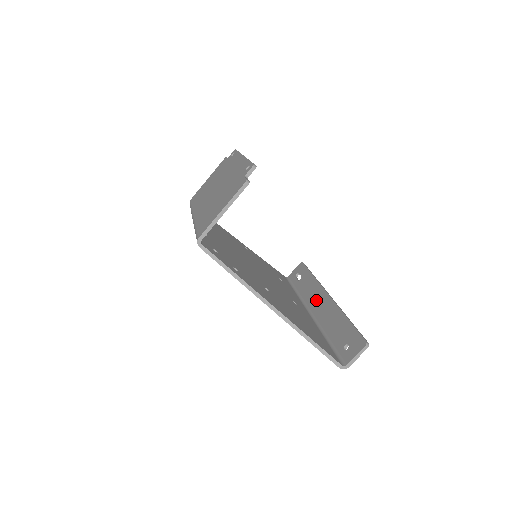
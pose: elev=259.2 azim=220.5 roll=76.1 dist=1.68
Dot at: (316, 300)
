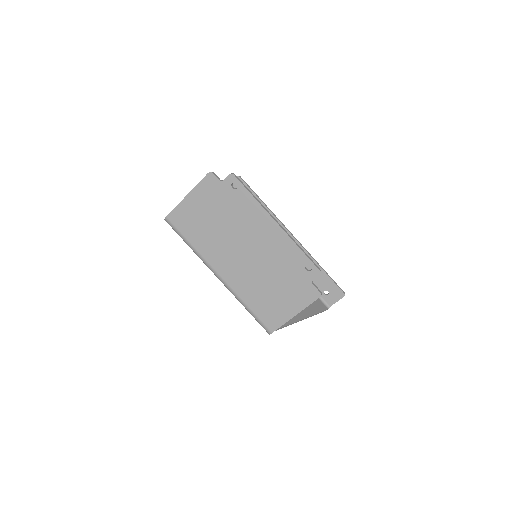
Dot at: occluded
